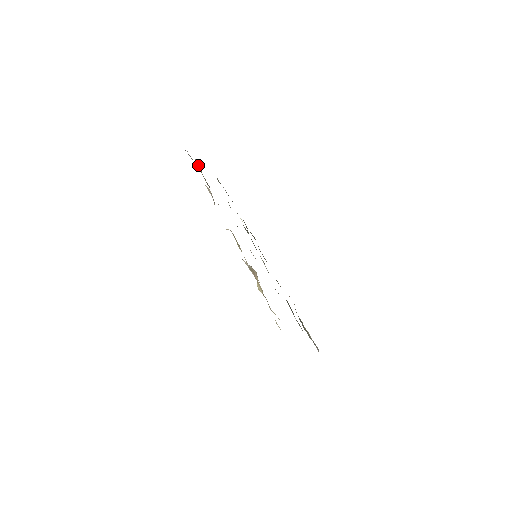
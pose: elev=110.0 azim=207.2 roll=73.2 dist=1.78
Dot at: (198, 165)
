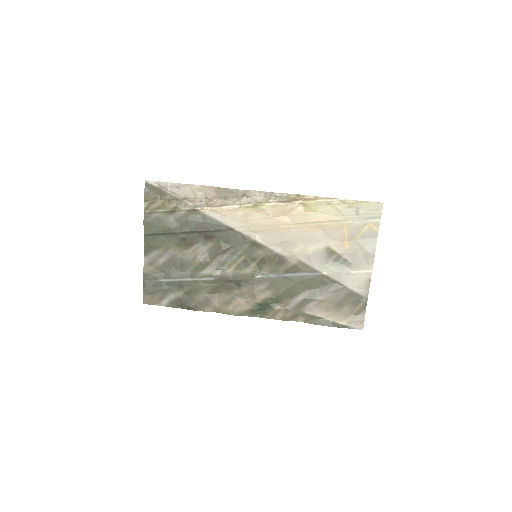
Dot at: (155, 203)
